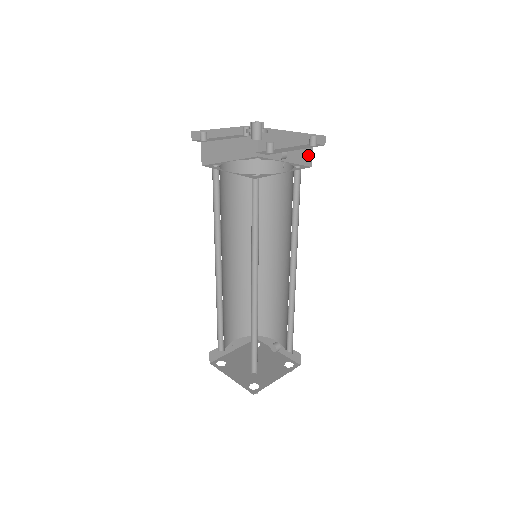
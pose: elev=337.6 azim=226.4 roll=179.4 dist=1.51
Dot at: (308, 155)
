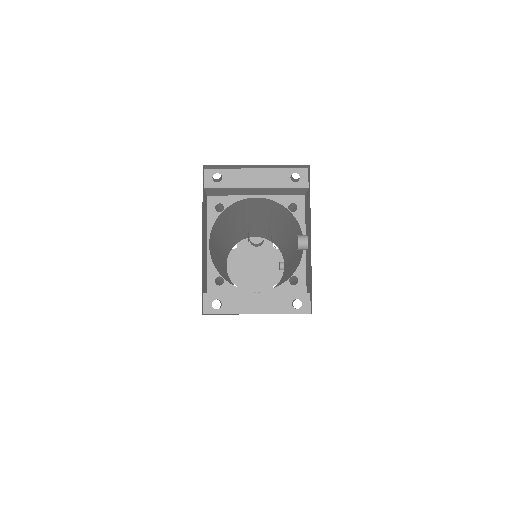
Dot at: (308, 286)
